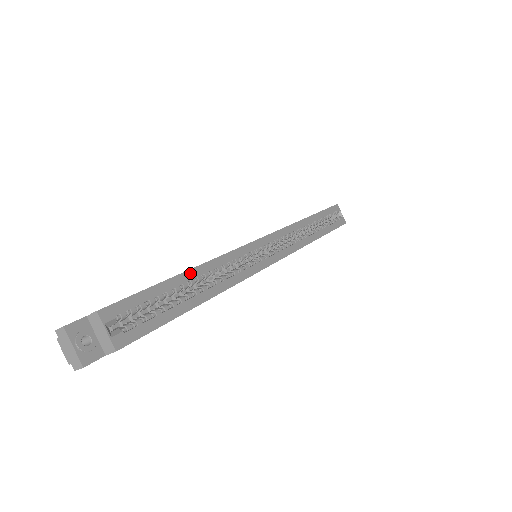
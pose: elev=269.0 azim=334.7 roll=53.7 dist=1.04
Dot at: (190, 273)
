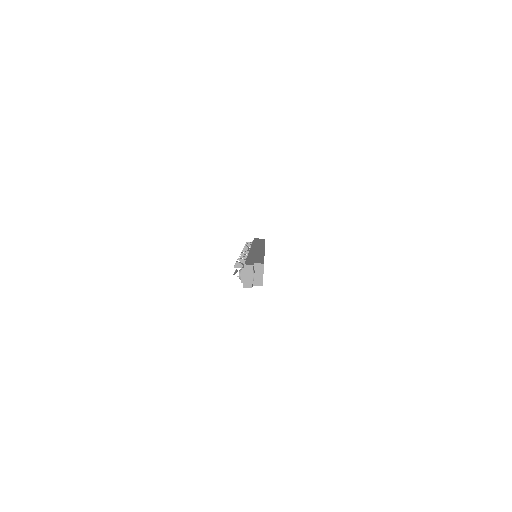
Dot at: occluded
